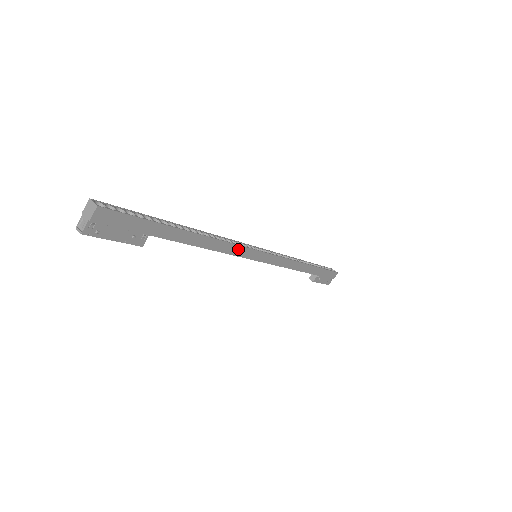
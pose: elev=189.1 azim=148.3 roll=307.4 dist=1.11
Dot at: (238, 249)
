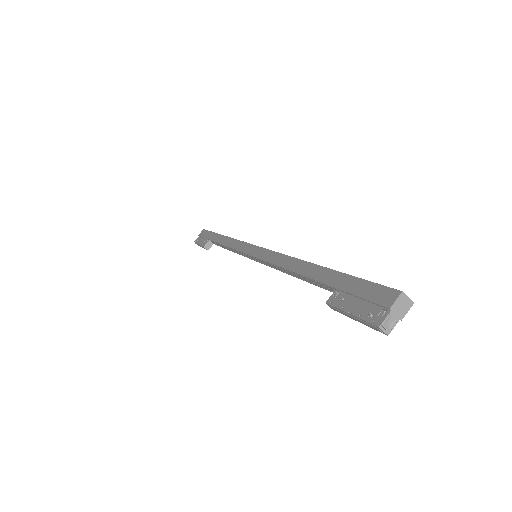
Dot at: occluded
